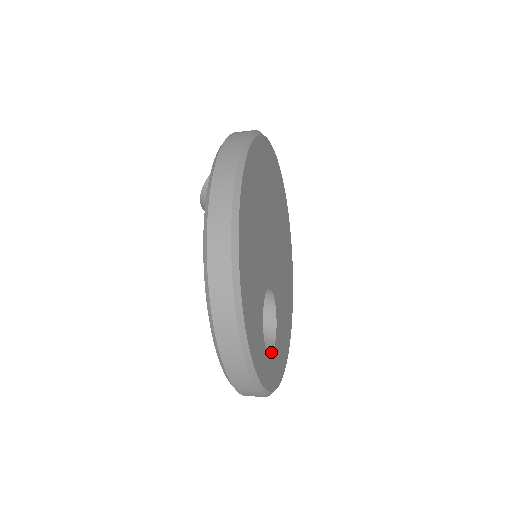
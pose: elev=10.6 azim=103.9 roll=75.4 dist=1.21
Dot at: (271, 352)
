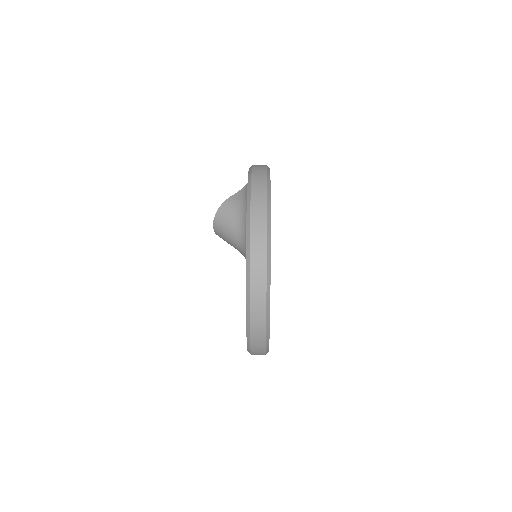
Dot at: occluded
